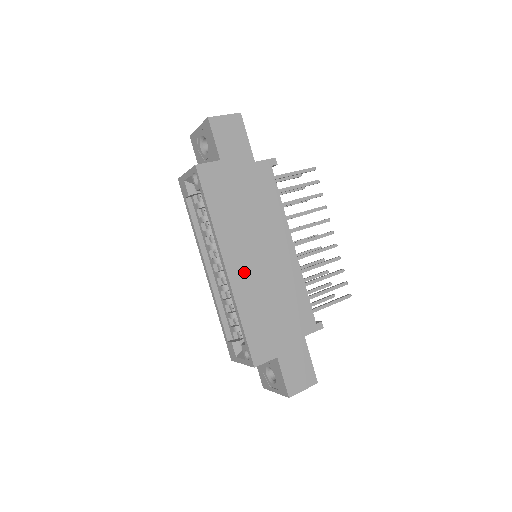
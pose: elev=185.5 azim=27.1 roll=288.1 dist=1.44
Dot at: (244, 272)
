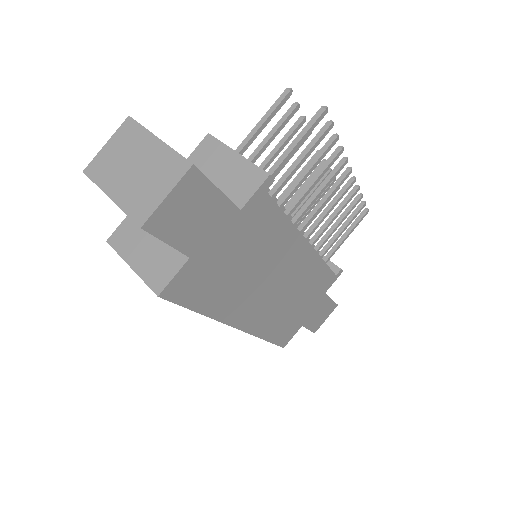
Dot at: (258, 313)
